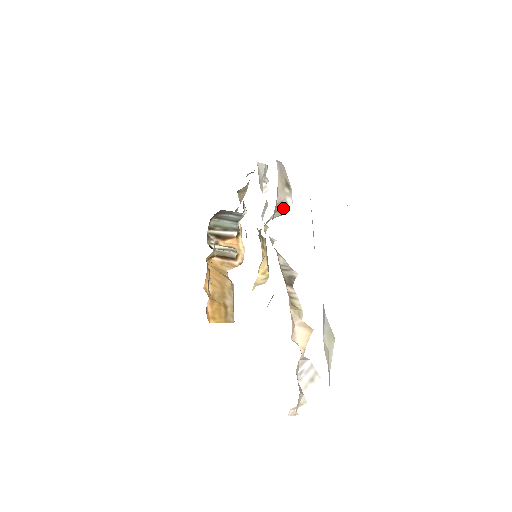
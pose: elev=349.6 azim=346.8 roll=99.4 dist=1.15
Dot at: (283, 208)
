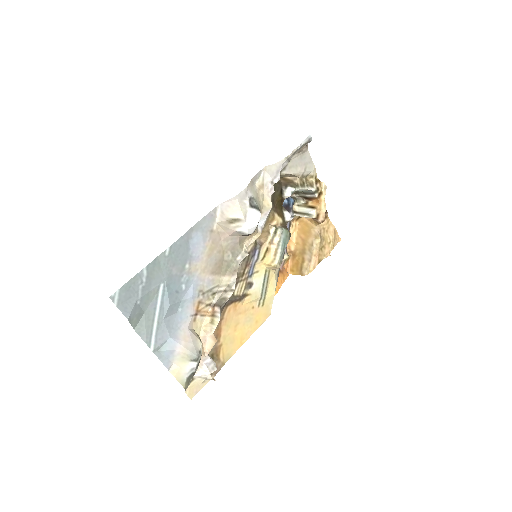
Dot at: (242, 234)
